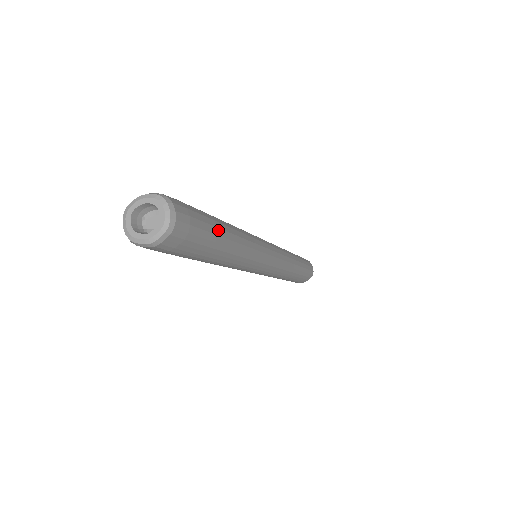
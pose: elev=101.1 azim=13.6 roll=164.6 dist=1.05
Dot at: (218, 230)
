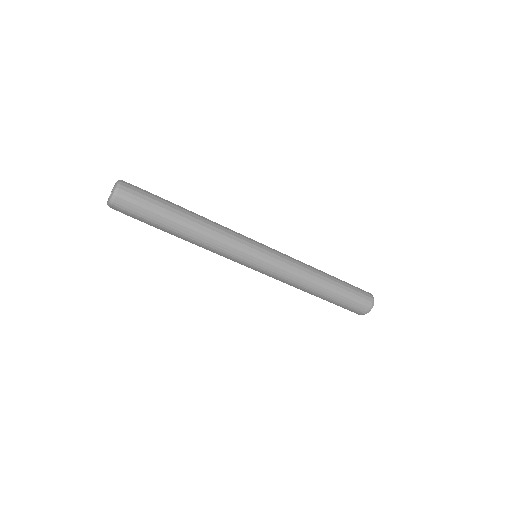
Dot at: (168, 207)
